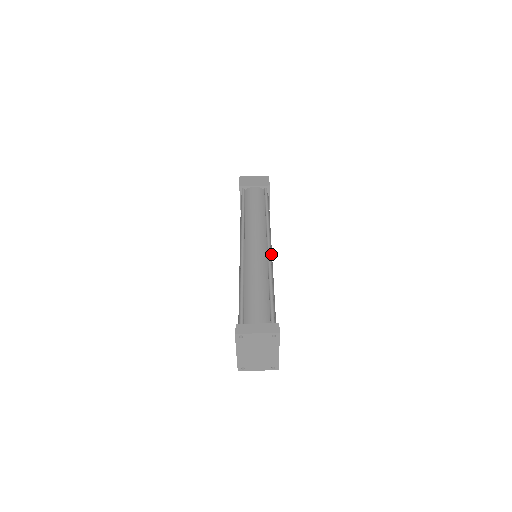
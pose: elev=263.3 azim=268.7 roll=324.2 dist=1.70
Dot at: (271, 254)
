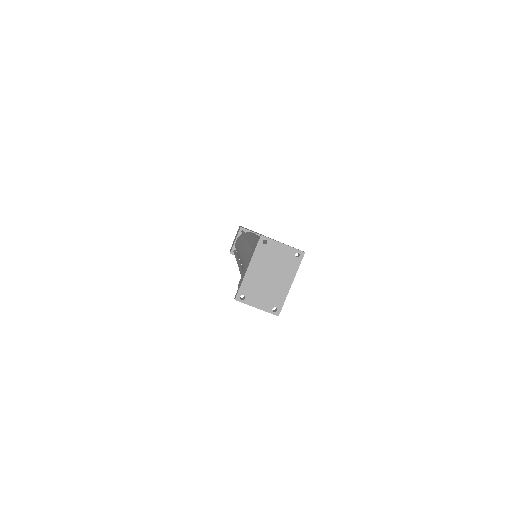
Dot at: occluded
